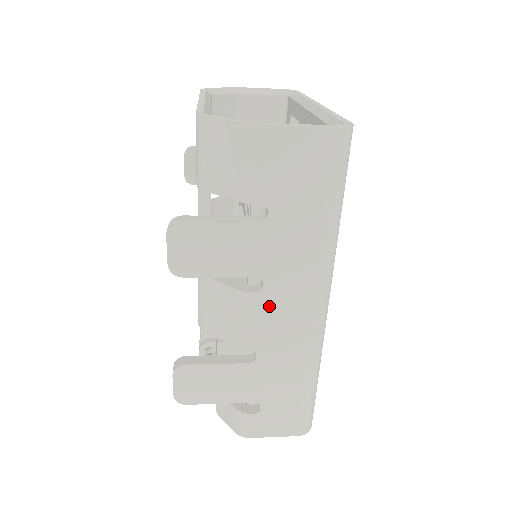
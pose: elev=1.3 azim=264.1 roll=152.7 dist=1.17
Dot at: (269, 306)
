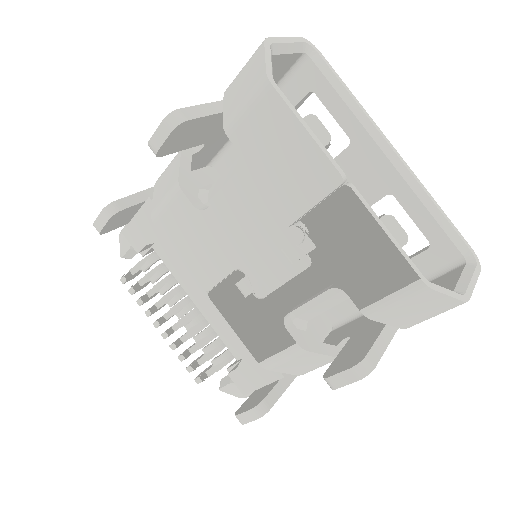
Dot at: occluded
